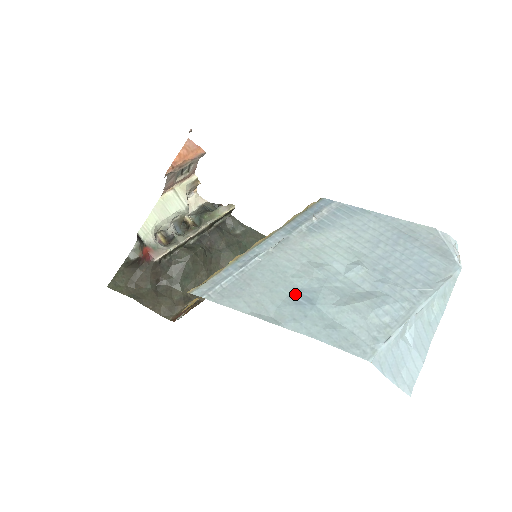
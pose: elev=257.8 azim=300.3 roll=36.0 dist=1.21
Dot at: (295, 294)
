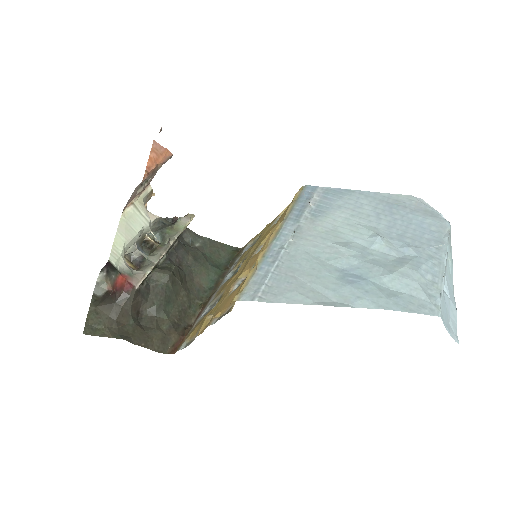
Dot at: (342, 275)
